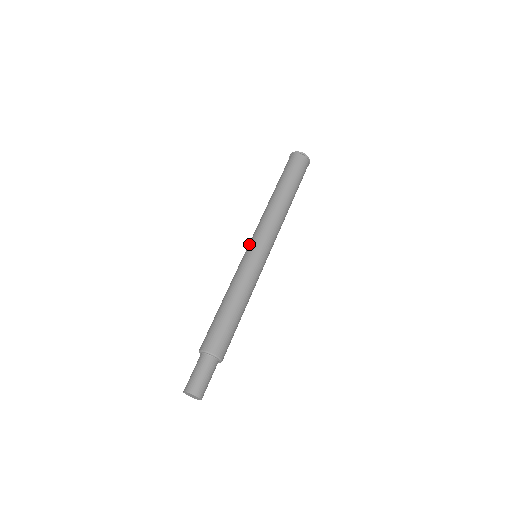
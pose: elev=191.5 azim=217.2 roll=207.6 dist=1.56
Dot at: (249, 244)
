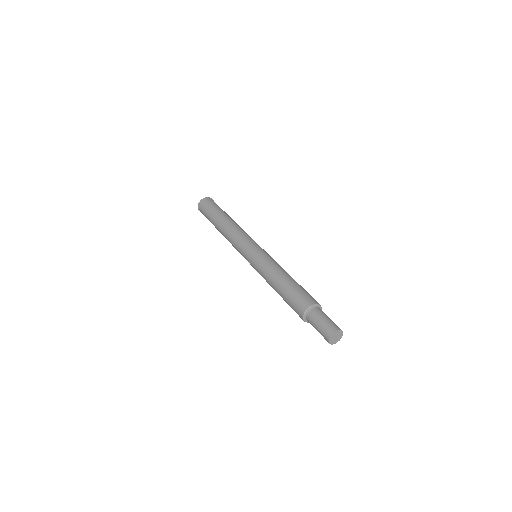
Dot at: (244, 257)
